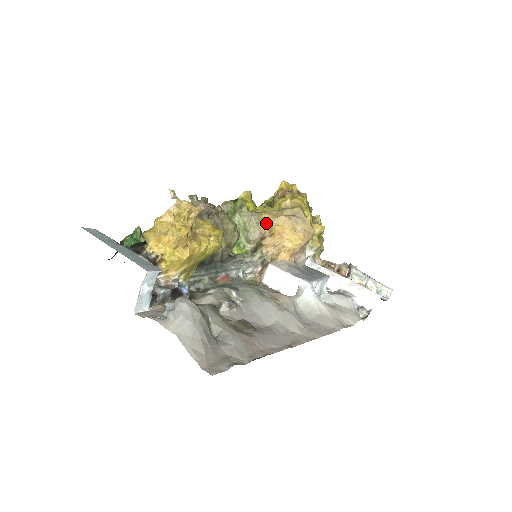
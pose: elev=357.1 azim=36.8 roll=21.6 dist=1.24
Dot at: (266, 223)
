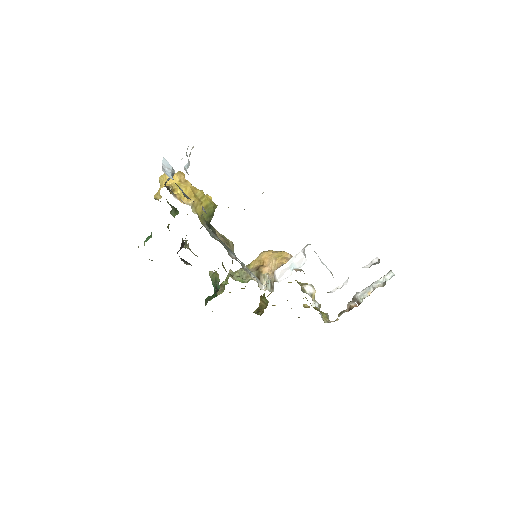
Dot at: (254, 263)
